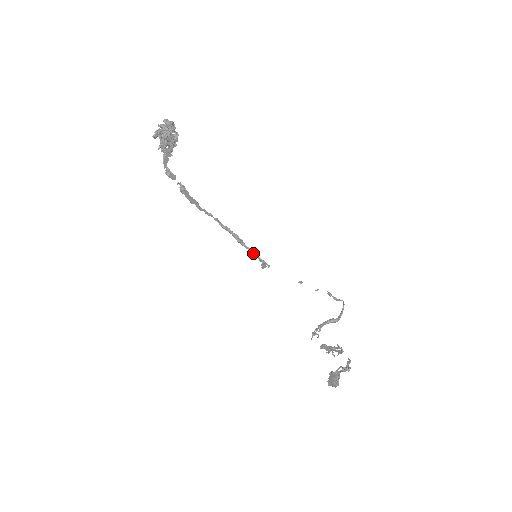
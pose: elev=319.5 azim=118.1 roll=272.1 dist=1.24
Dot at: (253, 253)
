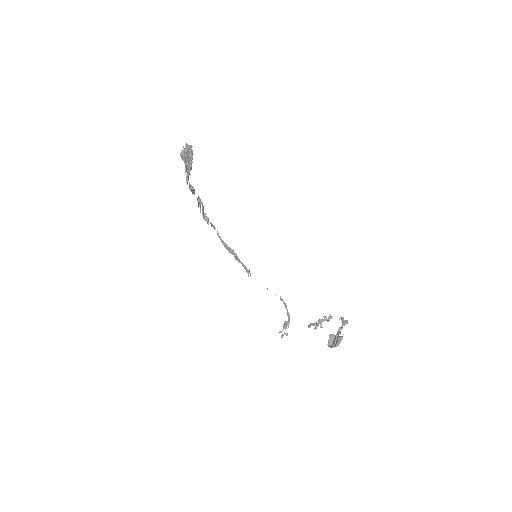
Dot at: (241, 262)
